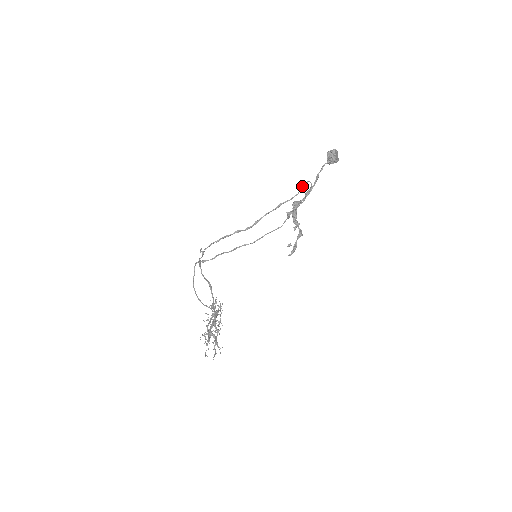
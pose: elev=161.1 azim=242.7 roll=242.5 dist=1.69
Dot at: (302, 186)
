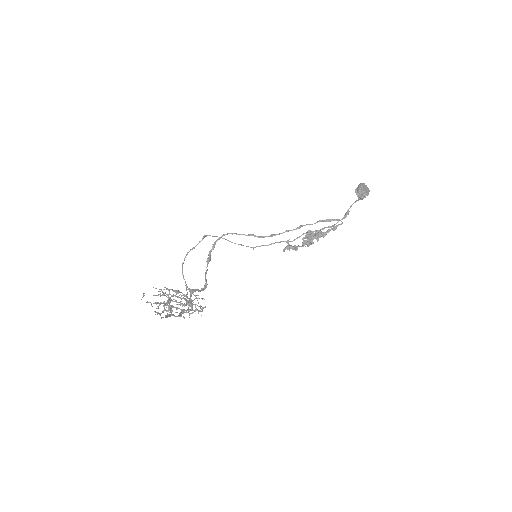
Dot at: (330, 219)
